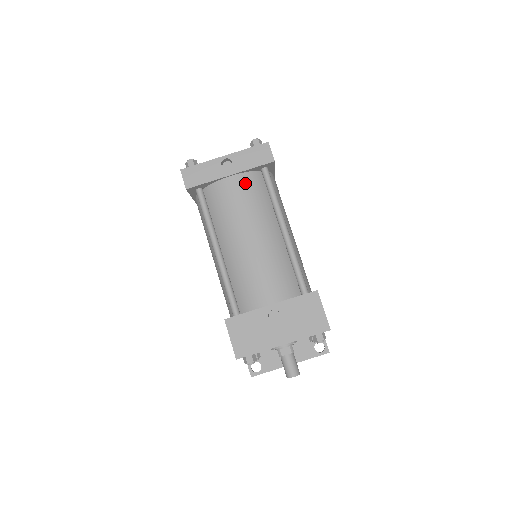
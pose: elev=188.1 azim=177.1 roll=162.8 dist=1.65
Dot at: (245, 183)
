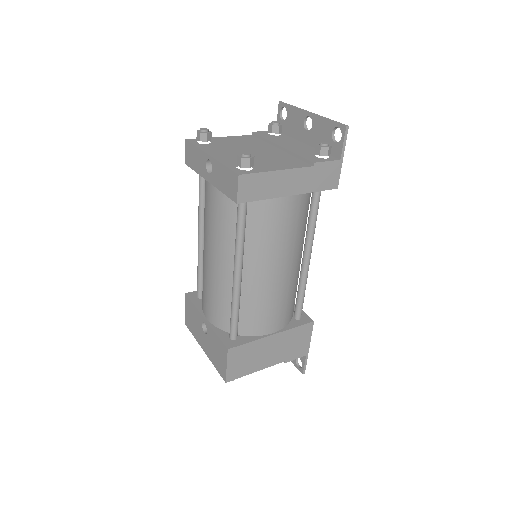
Dot at: (218, 200)
